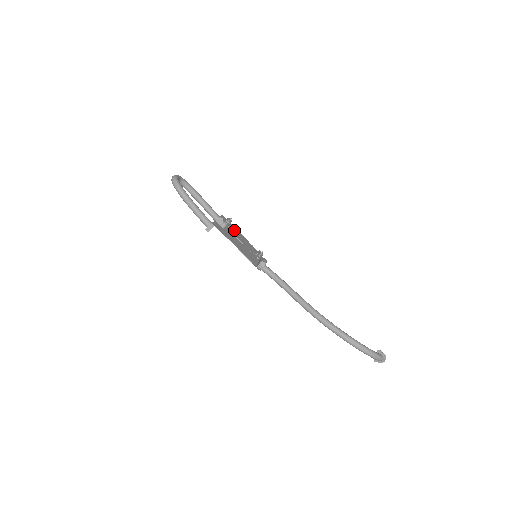
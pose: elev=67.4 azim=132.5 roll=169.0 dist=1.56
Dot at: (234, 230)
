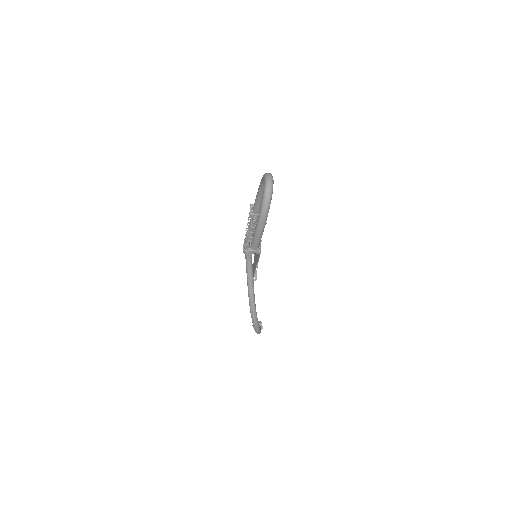
Dot at: occluded
